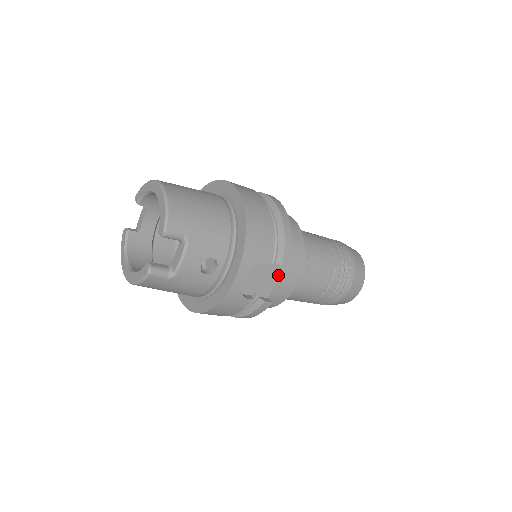
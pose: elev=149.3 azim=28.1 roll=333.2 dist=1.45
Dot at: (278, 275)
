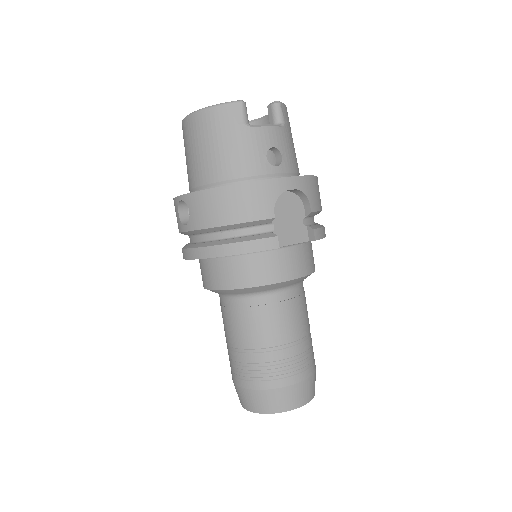
Dot at: (297, 242)
